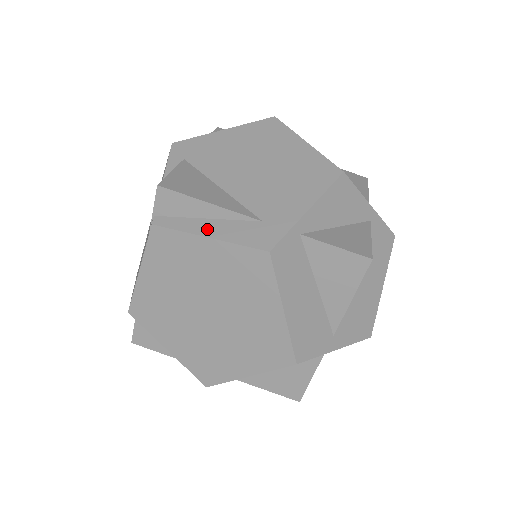
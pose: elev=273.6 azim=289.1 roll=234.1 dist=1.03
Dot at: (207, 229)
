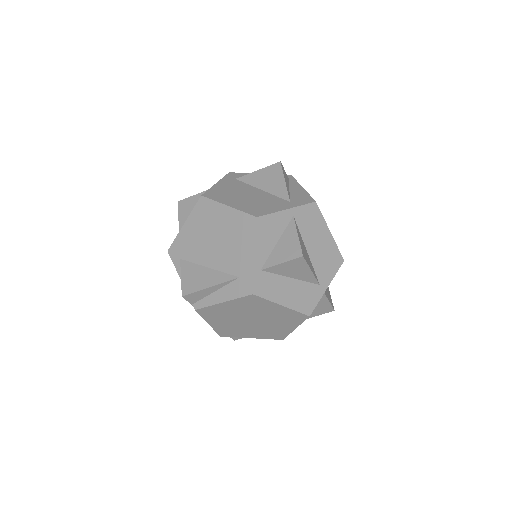
Dot at: (219, 298)
